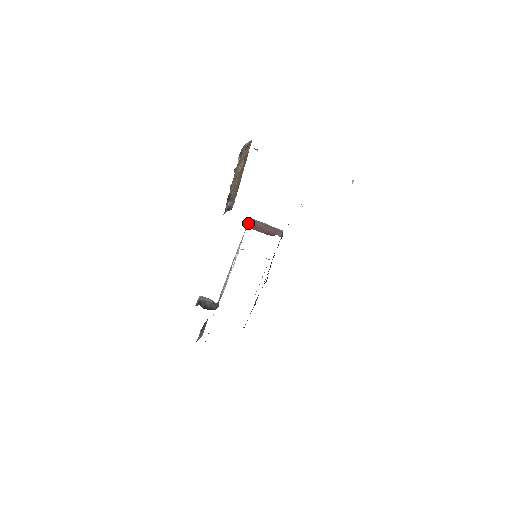
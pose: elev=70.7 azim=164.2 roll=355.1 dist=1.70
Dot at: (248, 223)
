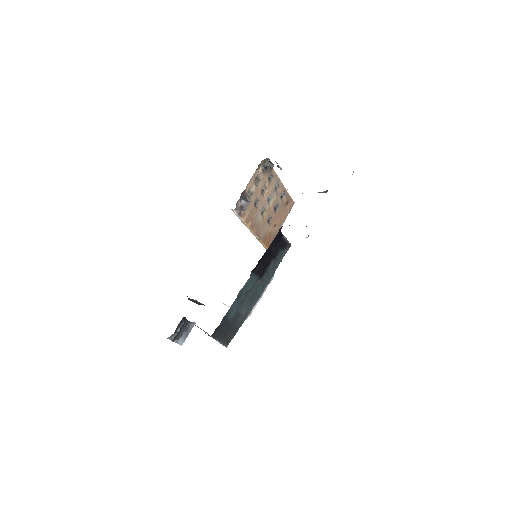
Dot at: occluded
